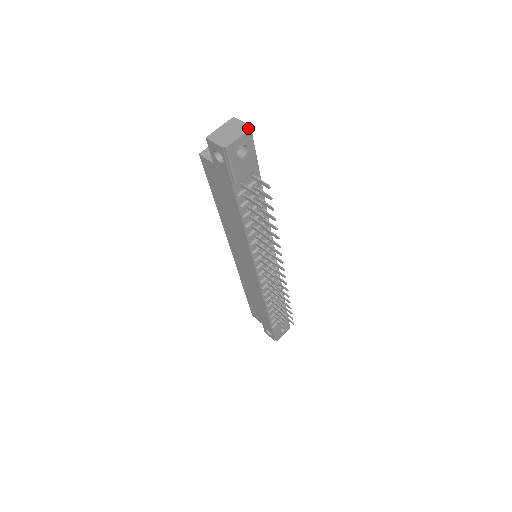
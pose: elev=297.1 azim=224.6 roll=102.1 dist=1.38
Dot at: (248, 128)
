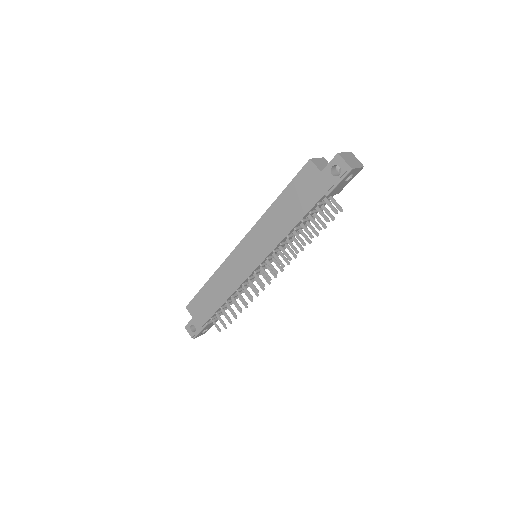
Dot at: (362, 165)
